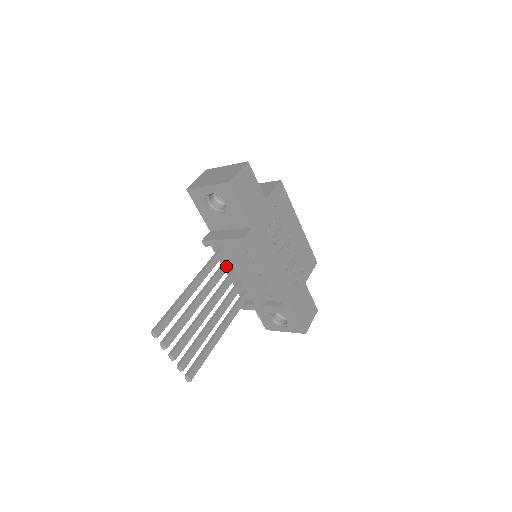
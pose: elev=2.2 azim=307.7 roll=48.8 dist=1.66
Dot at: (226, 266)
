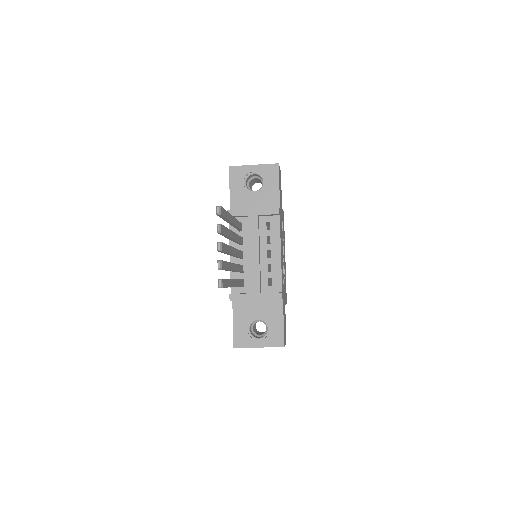
Dot at: (241, 240)
